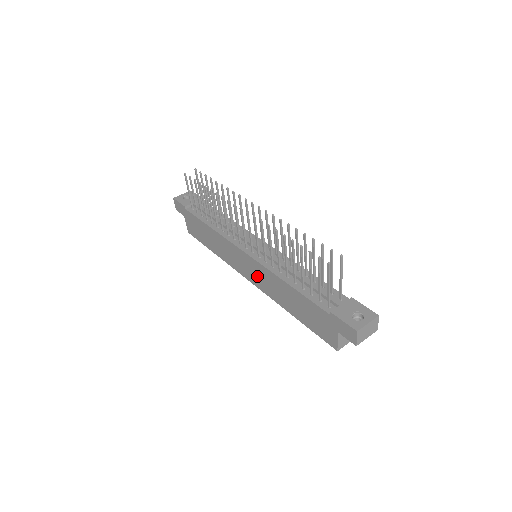
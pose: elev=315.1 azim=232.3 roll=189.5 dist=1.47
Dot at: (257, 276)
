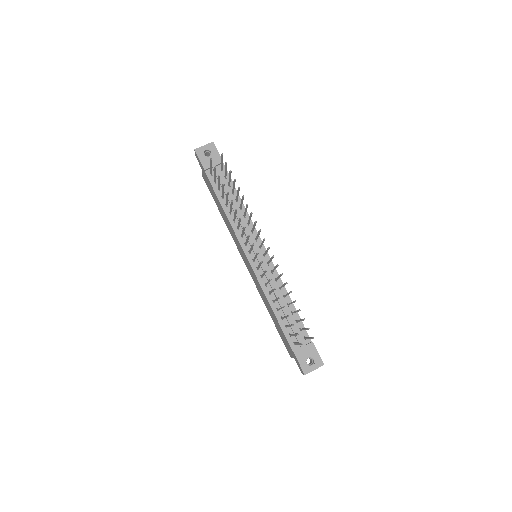
Dot at: (252, 274)
